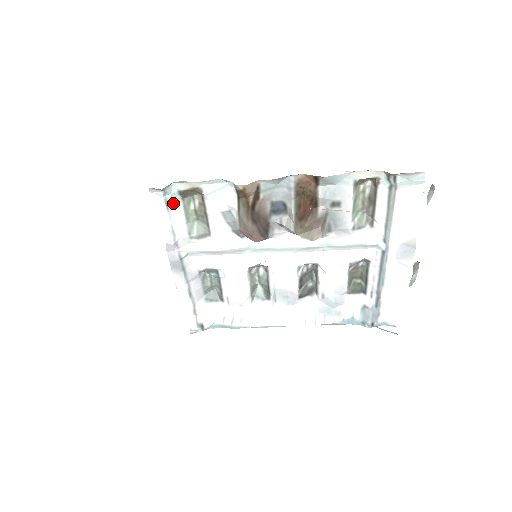
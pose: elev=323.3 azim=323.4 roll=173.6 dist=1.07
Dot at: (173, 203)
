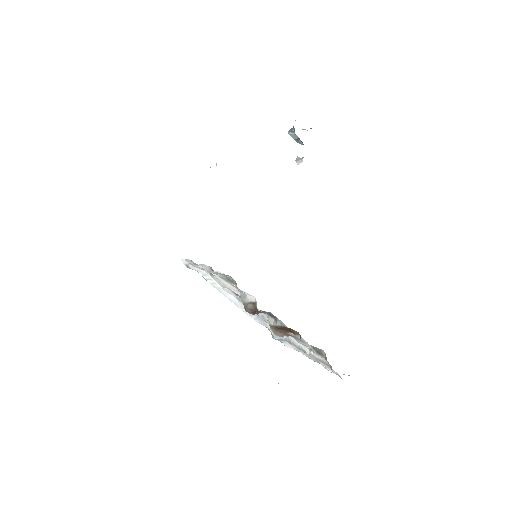
Dot at: (217, 272)
